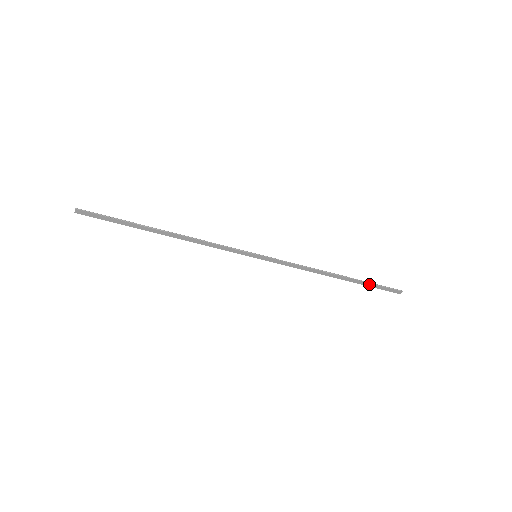
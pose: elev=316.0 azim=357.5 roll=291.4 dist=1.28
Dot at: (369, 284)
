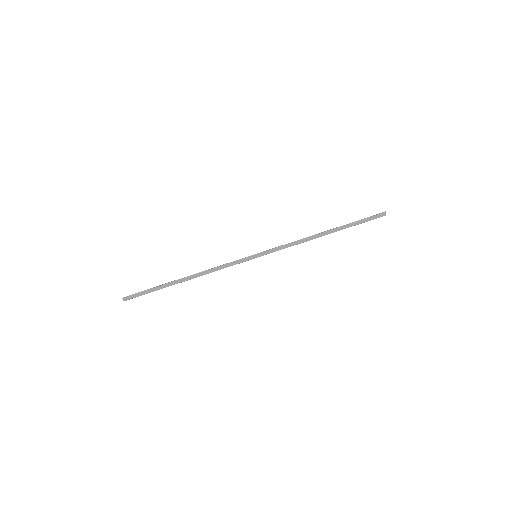
Dot at: (355, 223)
